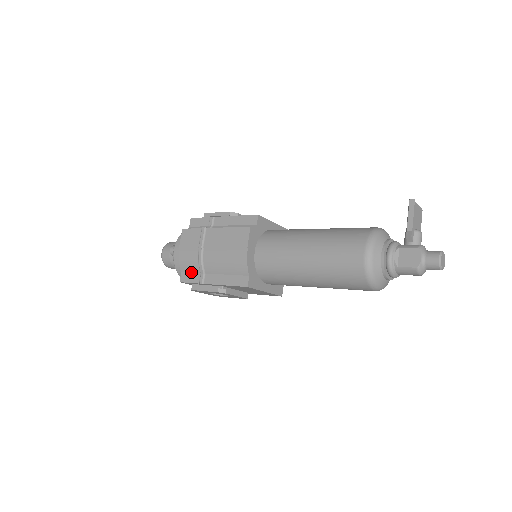
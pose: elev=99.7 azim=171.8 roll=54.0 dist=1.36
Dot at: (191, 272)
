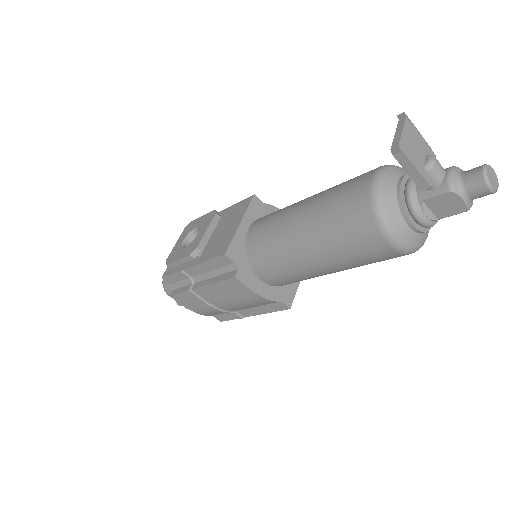
Dot at: (221, 314)
